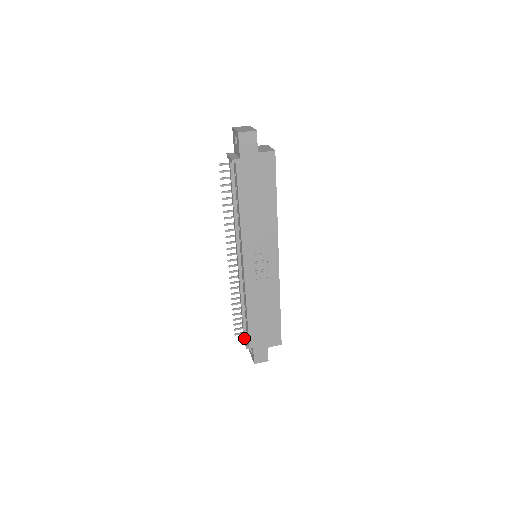
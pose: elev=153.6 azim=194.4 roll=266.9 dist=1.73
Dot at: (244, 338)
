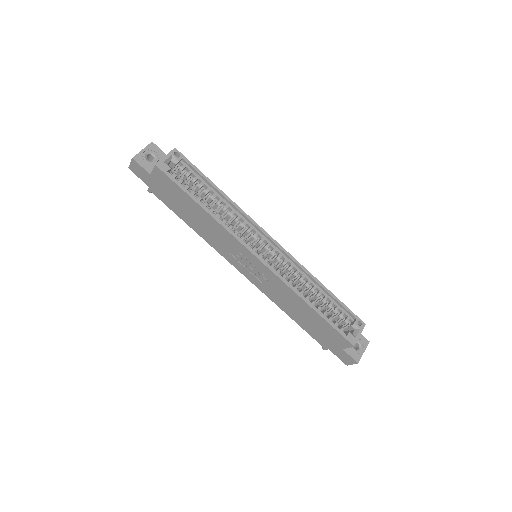
Dot at: occluded
